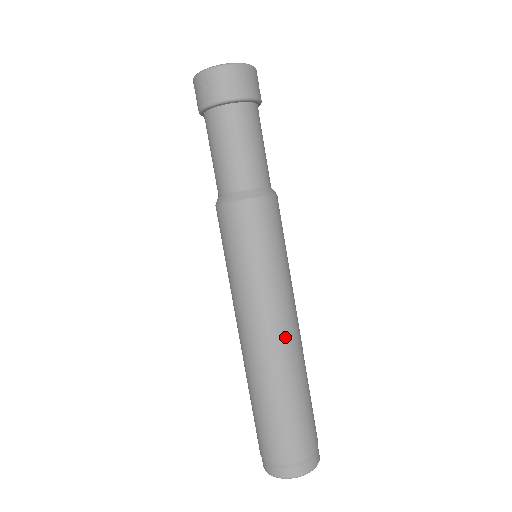
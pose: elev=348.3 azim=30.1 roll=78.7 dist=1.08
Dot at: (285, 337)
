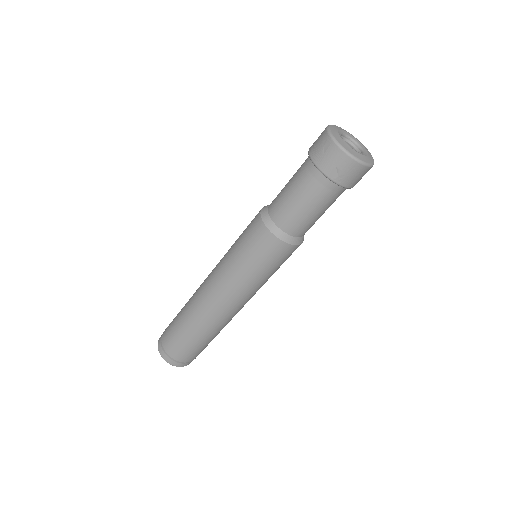
Dot at: (224, 312)
